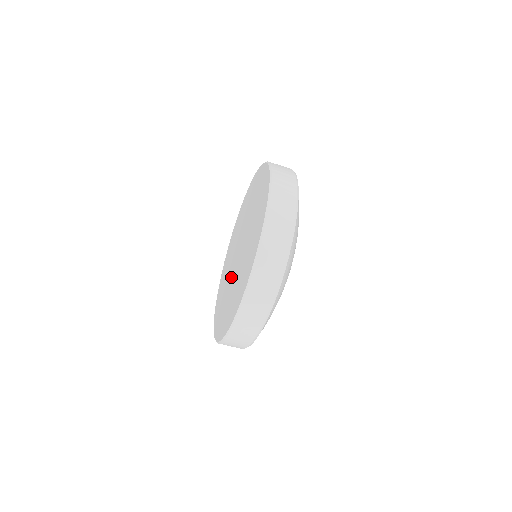
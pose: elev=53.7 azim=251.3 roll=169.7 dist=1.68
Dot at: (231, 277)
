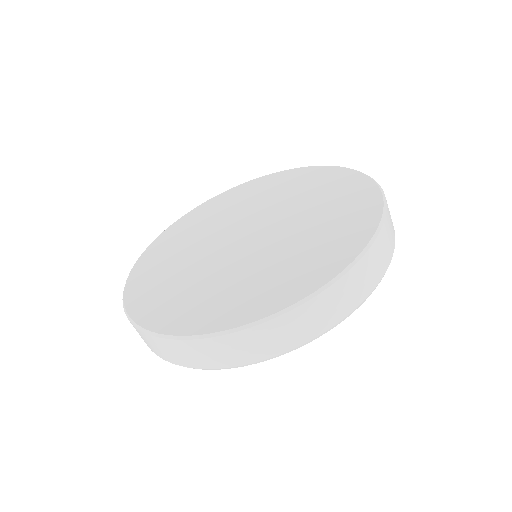
Dot at: (209, 247)
